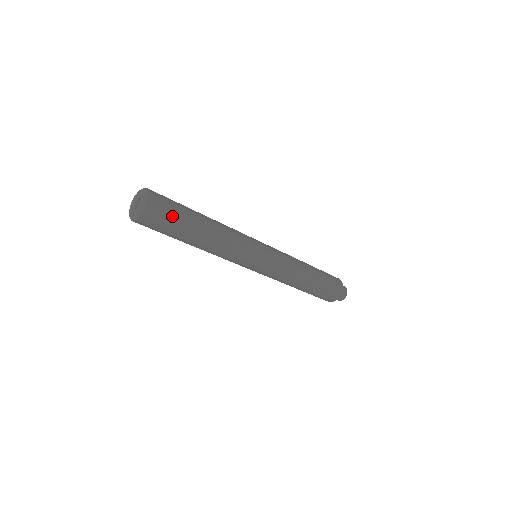
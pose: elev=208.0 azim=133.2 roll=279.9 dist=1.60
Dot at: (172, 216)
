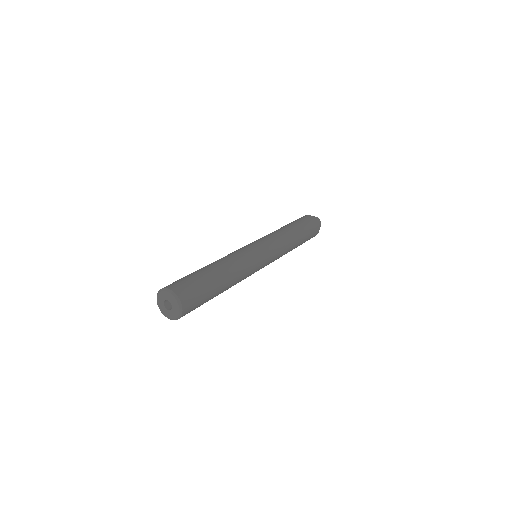
Dot at: (201, 300)
